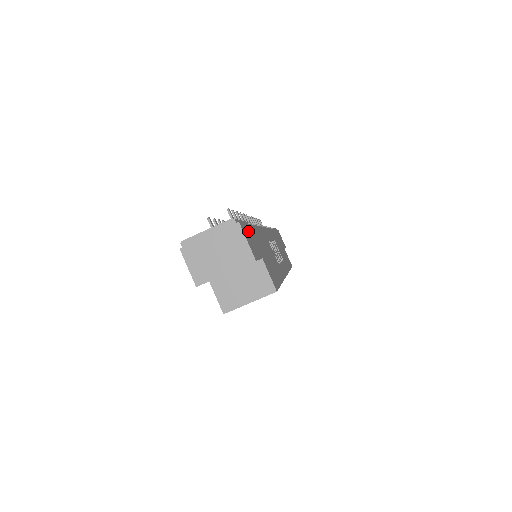
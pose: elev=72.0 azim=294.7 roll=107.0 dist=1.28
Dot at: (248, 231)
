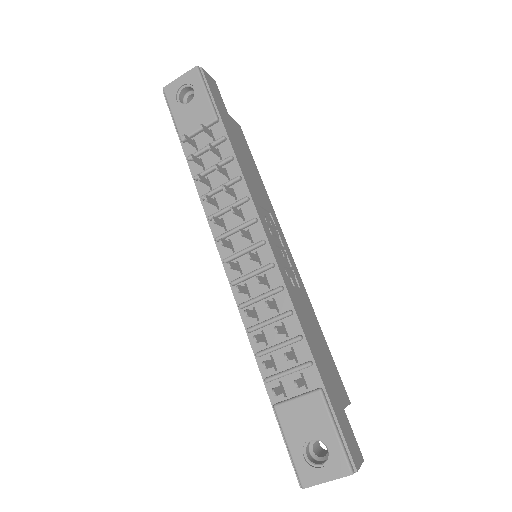
Dot at: (344, 432)
